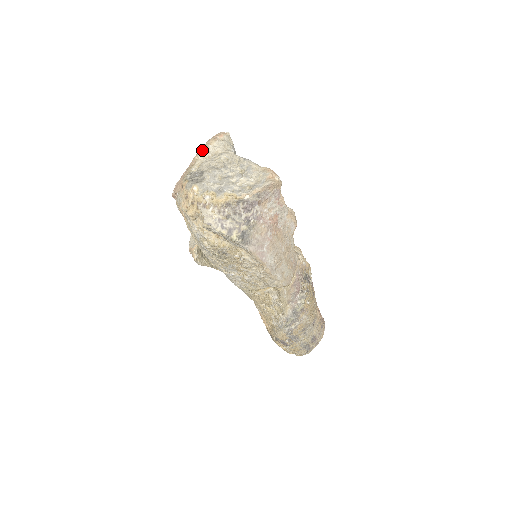
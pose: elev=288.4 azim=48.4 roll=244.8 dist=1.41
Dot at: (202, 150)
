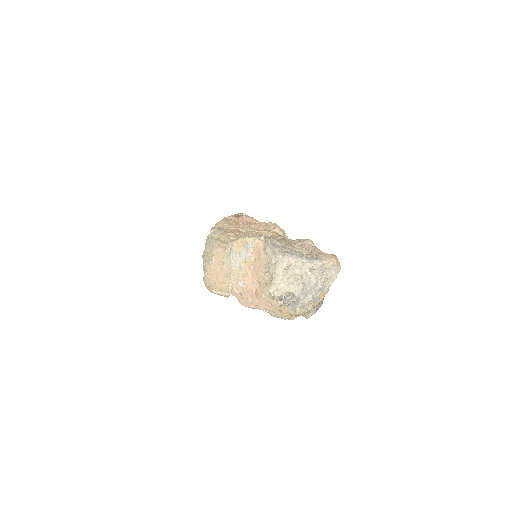
Dot at: (265, 272)
